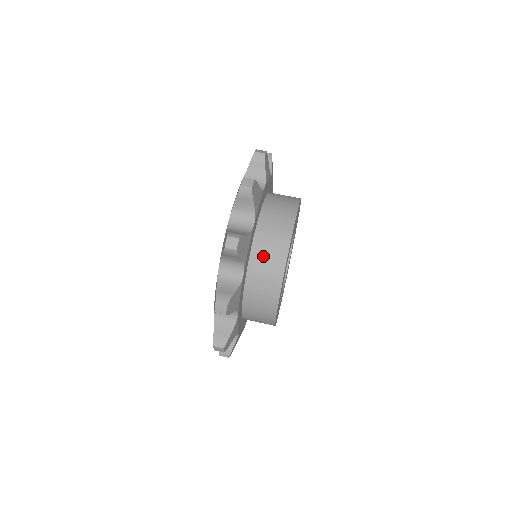
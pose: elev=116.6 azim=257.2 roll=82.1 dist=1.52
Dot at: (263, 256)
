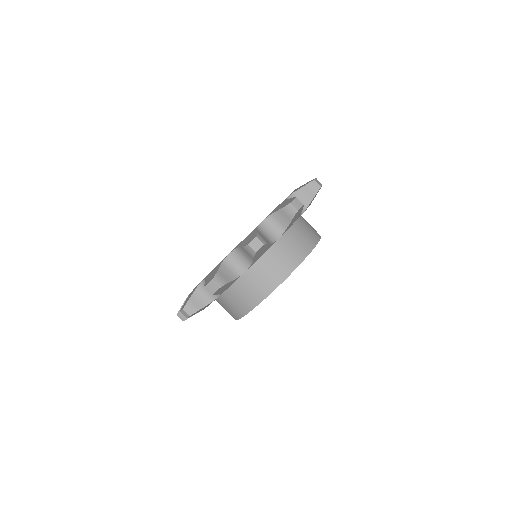
Dot at: (268, 266)
